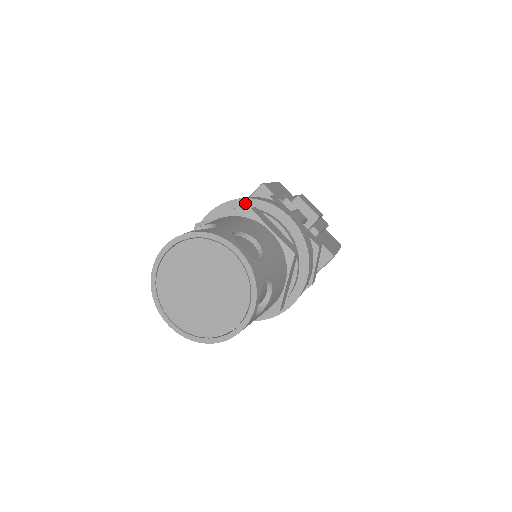
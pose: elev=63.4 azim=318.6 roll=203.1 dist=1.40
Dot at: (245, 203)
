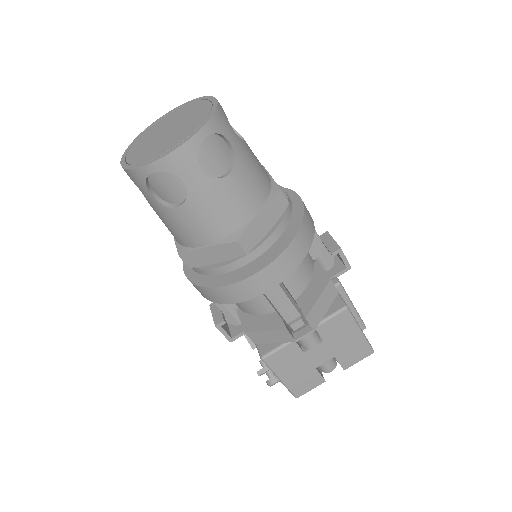
Dot at: occluded
